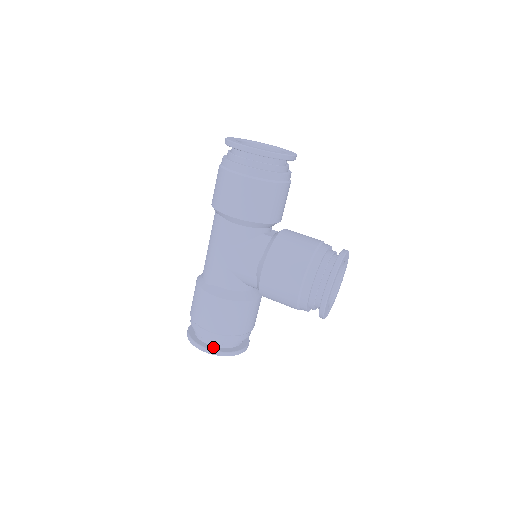
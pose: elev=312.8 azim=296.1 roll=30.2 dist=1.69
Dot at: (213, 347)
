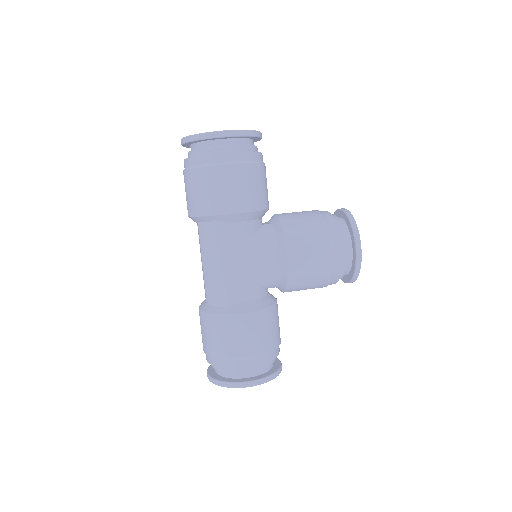
Dot at: (257, 376)
